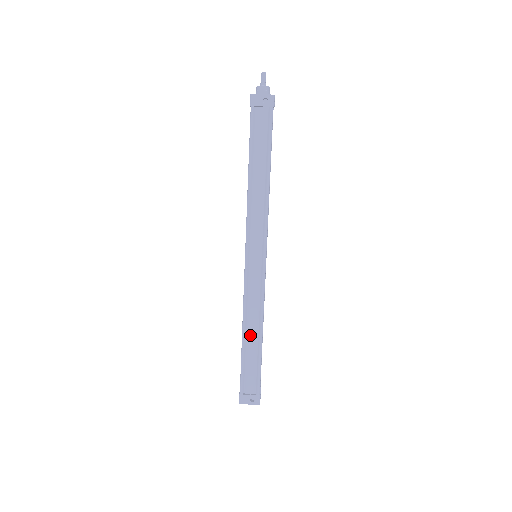
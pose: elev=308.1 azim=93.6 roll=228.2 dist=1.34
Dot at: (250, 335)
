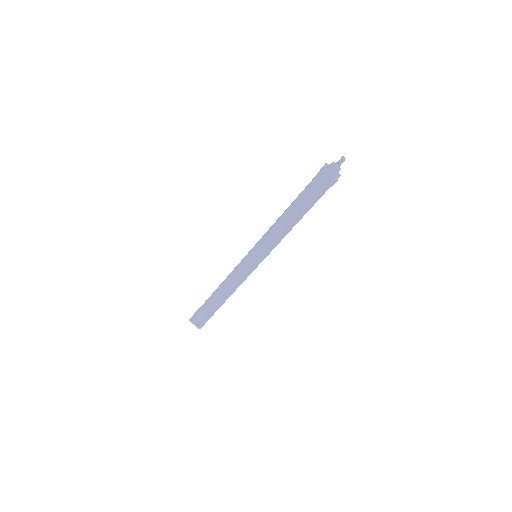
Dot at: (220, 294)
